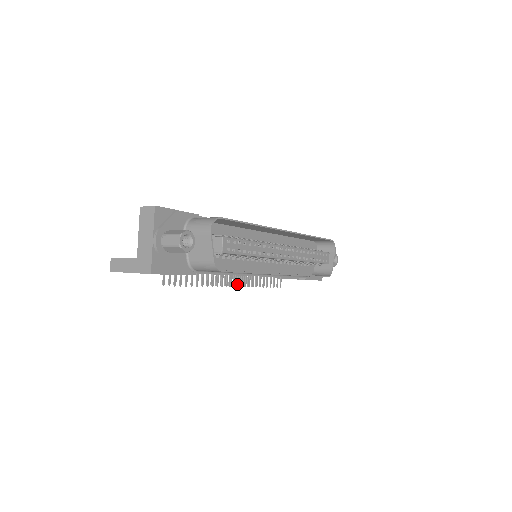
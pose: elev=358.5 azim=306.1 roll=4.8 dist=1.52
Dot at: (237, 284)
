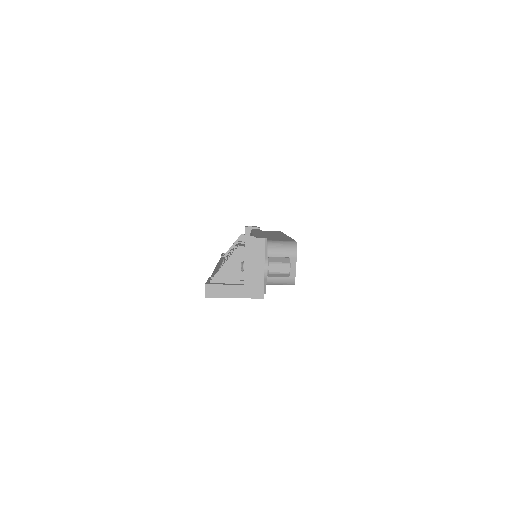
Dot at: occluded
